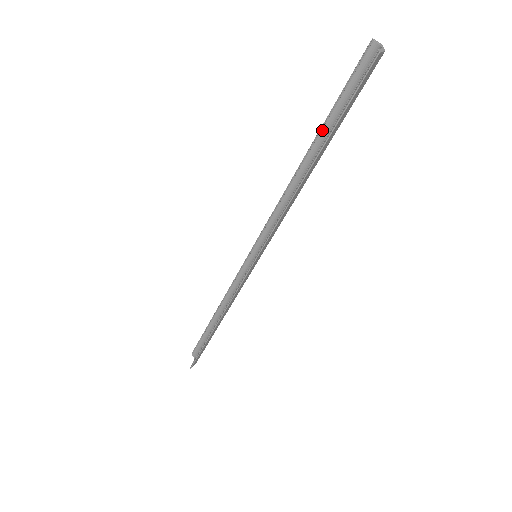
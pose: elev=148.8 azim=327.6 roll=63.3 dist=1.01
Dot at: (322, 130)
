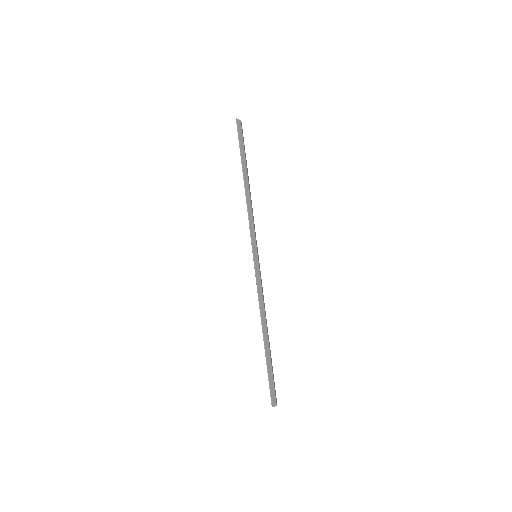
Dot at: occluded
